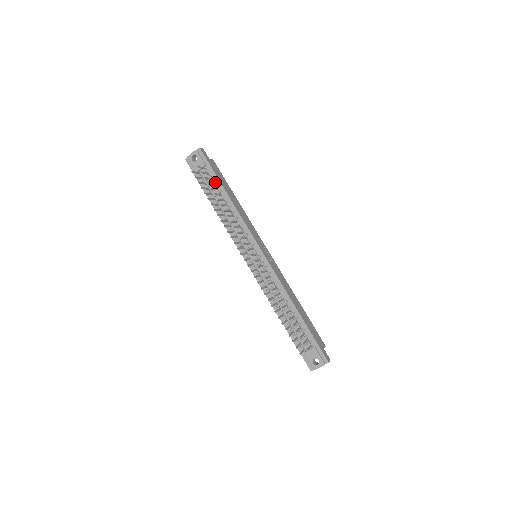
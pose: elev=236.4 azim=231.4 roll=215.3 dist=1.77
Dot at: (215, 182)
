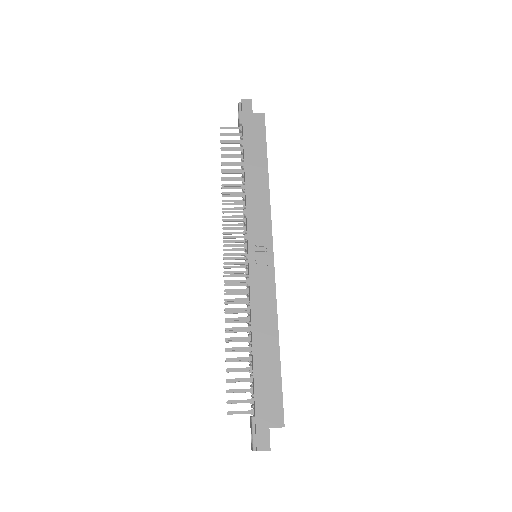
Dot at: occluded
